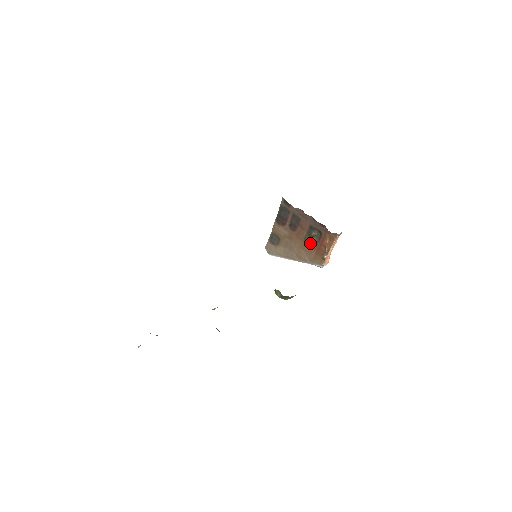
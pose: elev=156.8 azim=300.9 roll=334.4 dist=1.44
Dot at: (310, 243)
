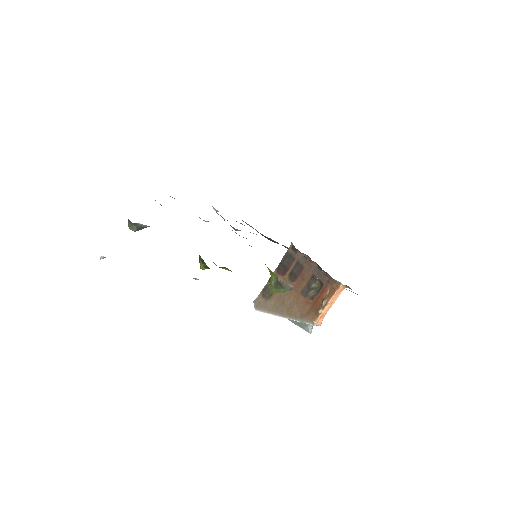
Dot at: (307, 296)
